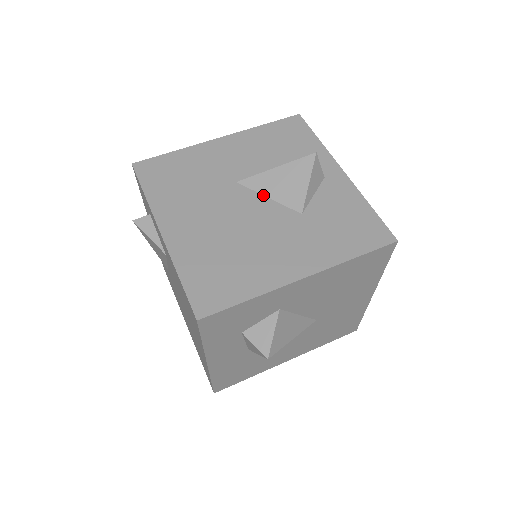
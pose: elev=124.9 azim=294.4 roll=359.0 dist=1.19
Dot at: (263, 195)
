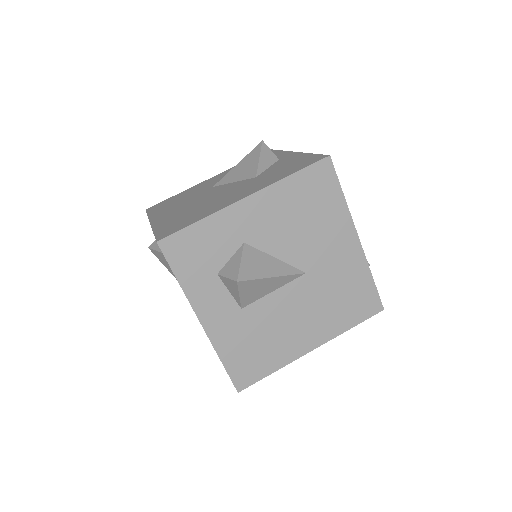
Dot at: (230, 183)
